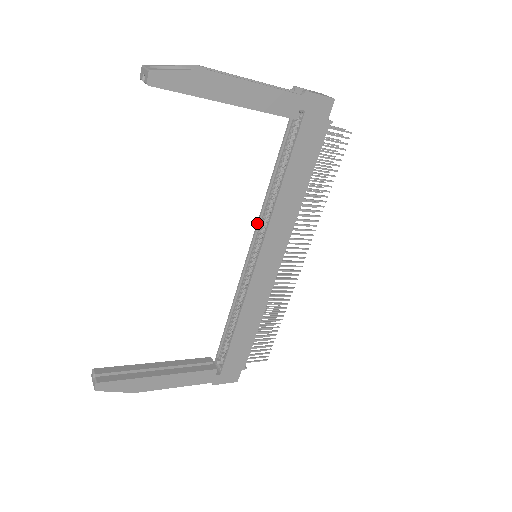
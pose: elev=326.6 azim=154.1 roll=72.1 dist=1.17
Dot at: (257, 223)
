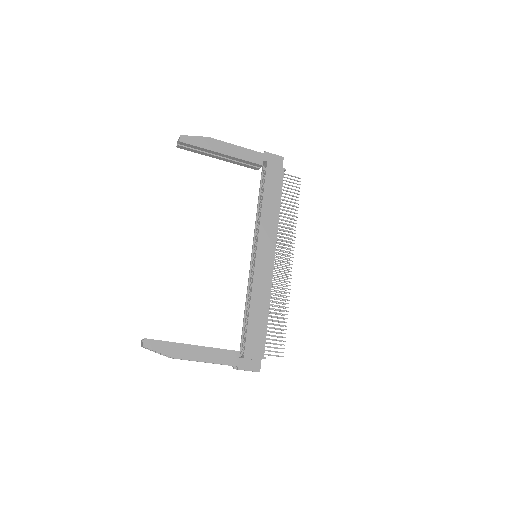
Dot at: occluded
